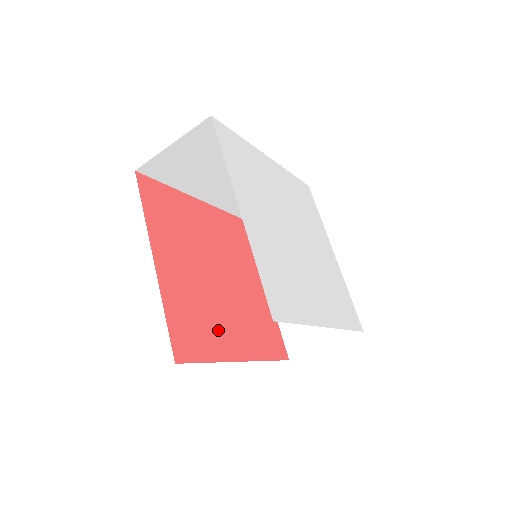
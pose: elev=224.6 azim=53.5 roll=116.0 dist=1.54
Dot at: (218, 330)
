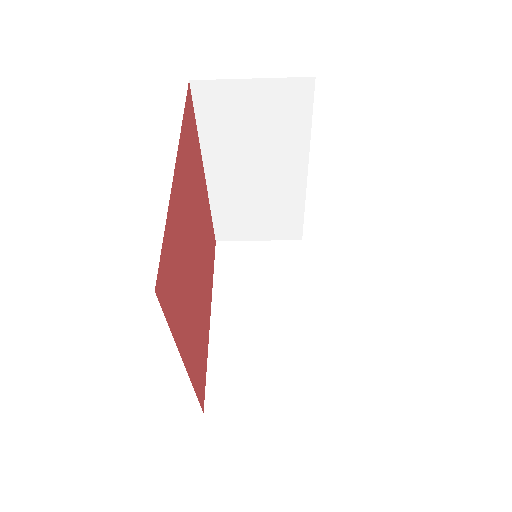
Dot at: (183, 307)
